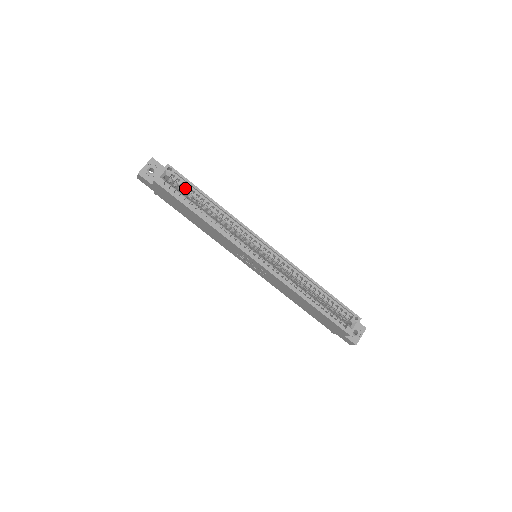
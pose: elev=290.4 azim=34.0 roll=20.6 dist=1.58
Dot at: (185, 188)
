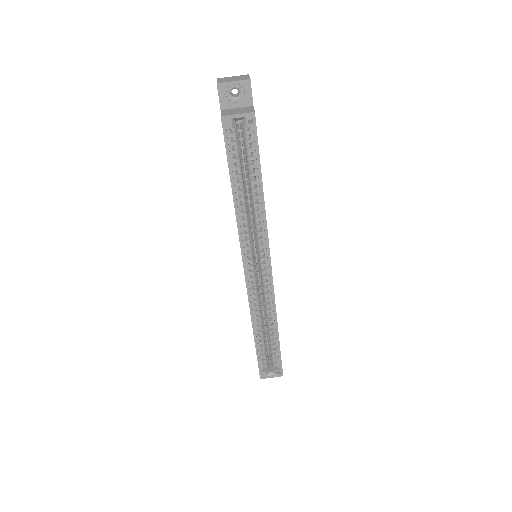
Dot at: (248, 151)
